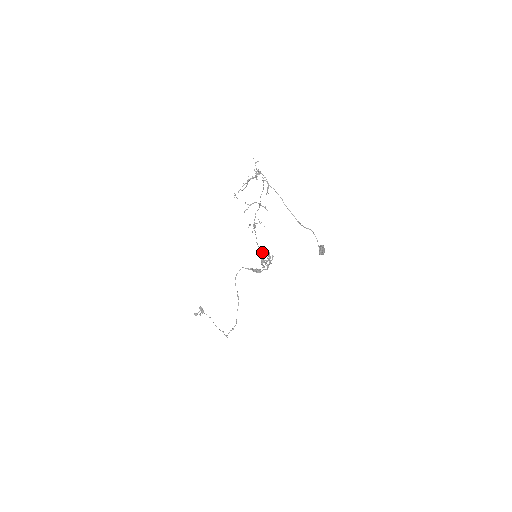
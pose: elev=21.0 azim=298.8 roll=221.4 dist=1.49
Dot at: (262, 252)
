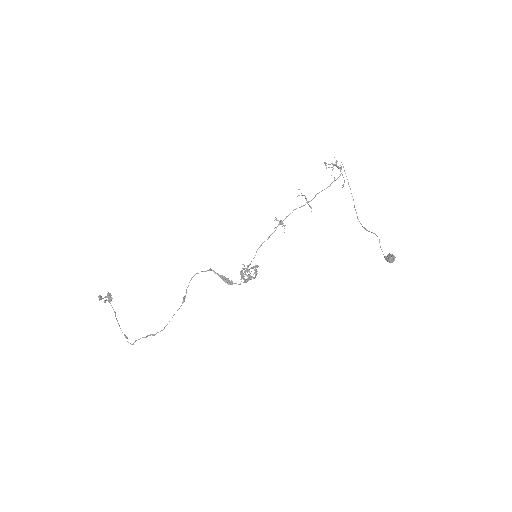
Dot at: occluded
